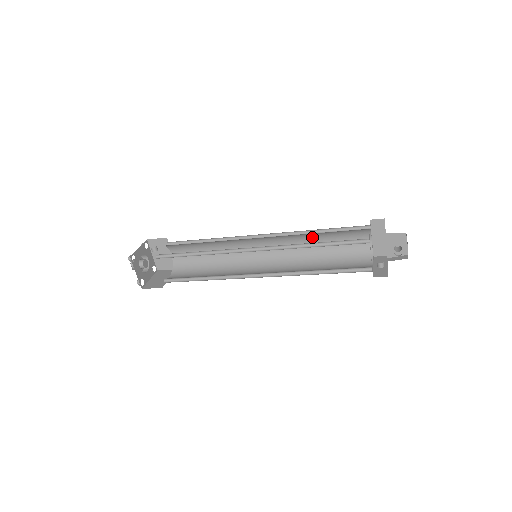
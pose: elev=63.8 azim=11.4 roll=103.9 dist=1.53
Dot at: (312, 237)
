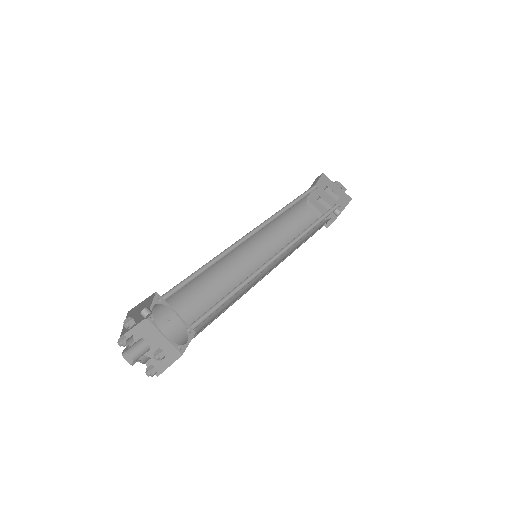
Dot at: (278, 232)
